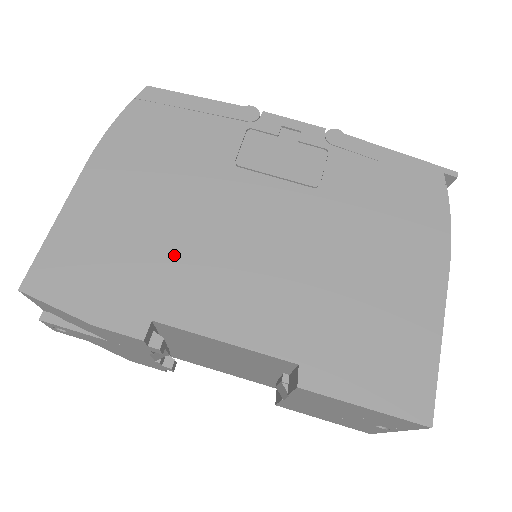
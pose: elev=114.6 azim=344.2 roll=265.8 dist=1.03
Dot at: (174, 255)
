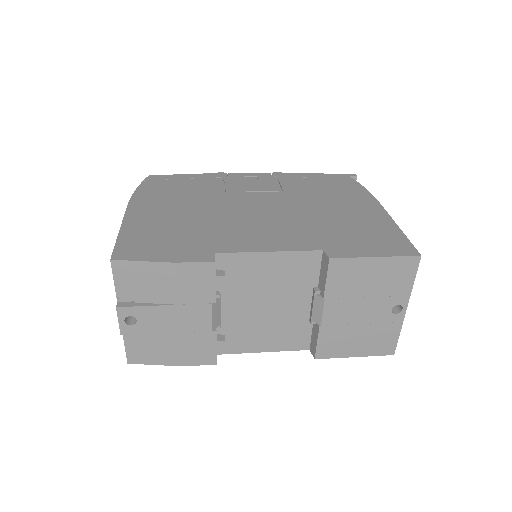
Dot at: (211, 227)
